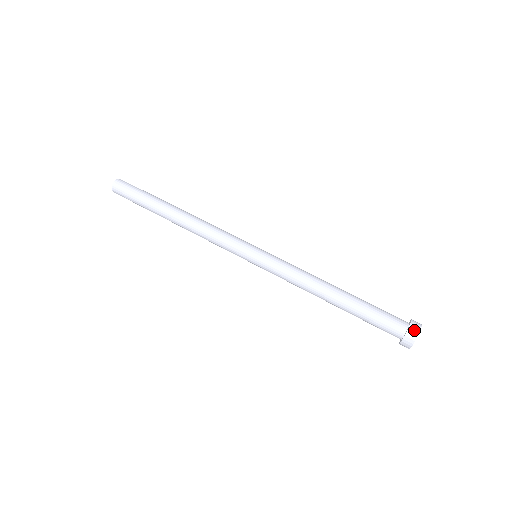
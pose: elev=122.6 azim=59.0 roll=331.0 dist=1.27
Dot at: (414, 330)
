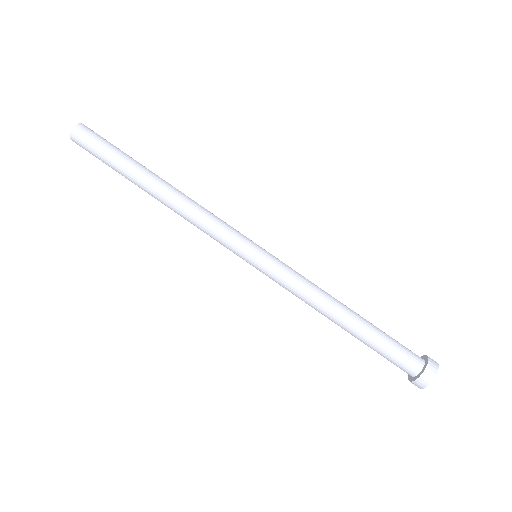
Dot at: (434, 365)
